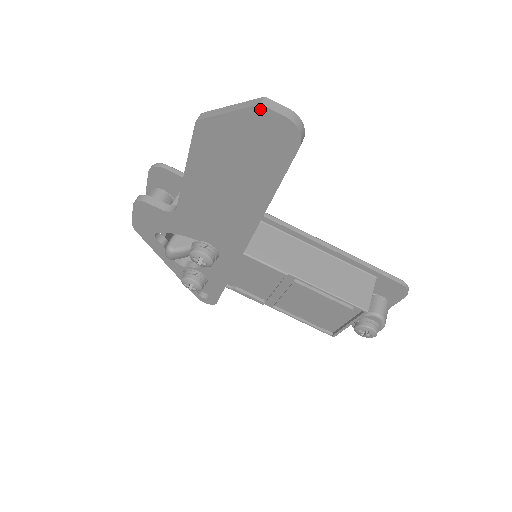
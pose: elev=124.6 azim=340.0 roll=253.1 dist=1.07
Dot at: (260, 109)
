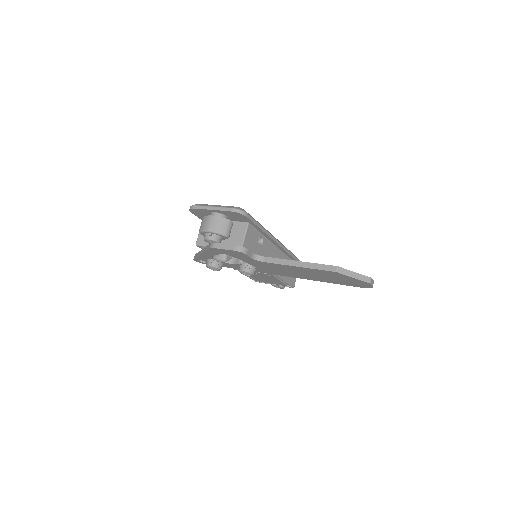
Dot at: (368, 283)
